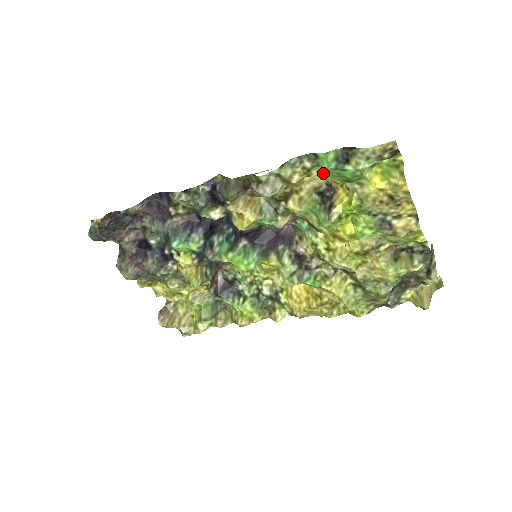
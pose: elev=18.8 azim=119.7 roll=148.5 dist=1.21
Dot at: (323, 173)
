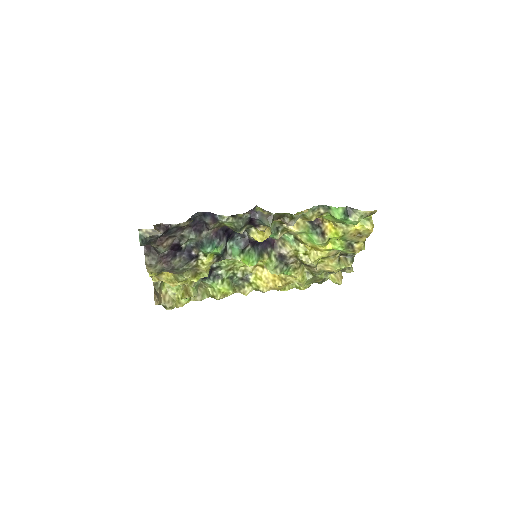
Dot at: occluded
